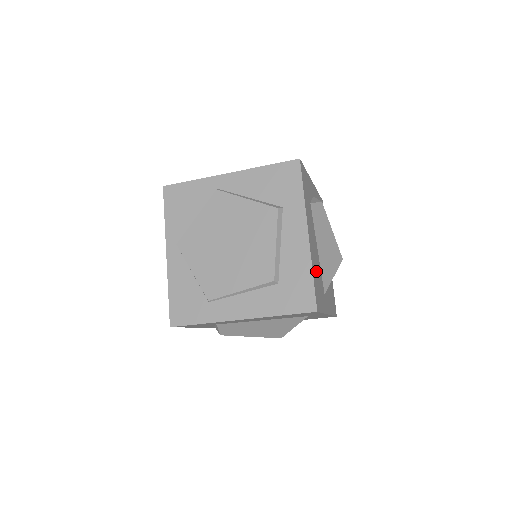
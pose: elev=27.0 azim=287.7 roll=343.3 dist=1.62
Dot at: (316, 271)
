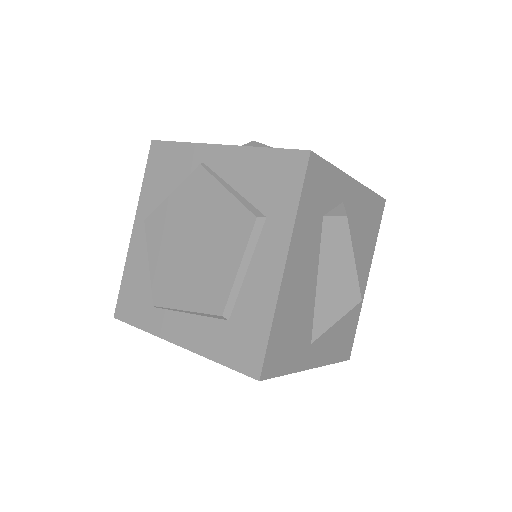
Dot at: (291, 318)
